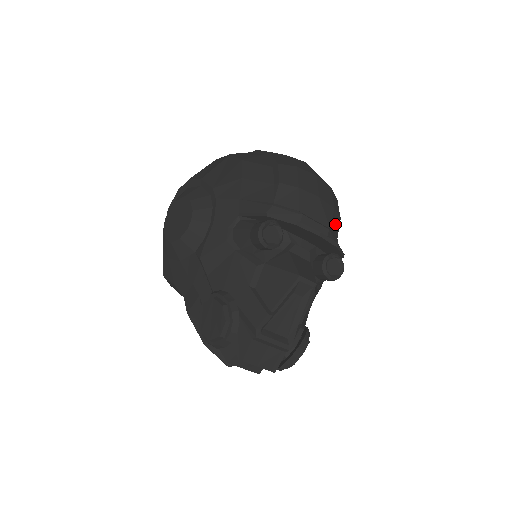
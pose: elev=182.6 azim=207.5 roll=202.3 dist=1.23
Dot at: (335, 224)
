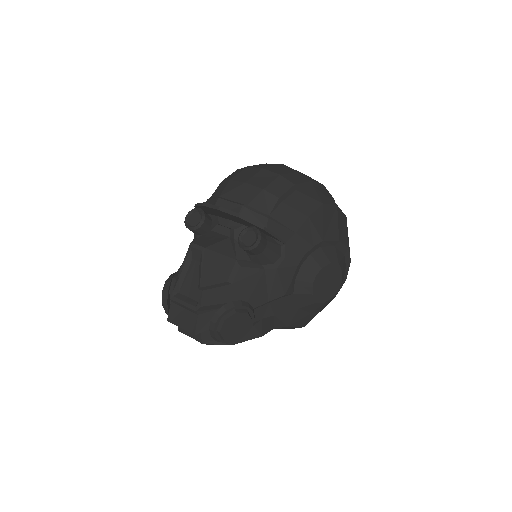
Dot at: (264, 203)
